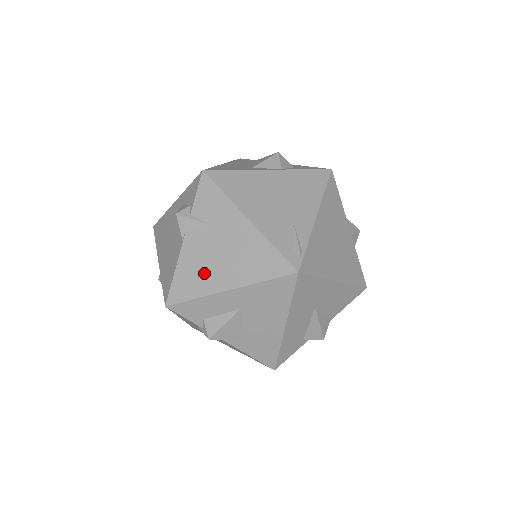
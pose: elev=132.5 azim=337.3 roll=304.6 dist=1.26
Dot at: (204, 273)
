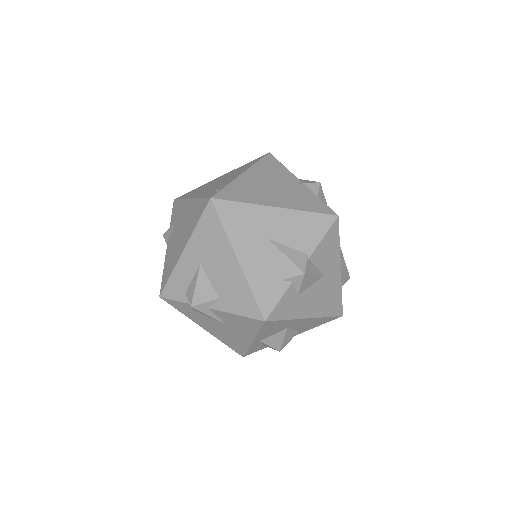
Dot at: (174, 254)
